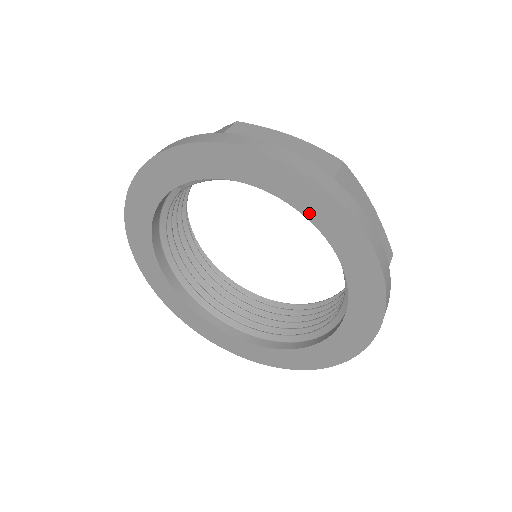
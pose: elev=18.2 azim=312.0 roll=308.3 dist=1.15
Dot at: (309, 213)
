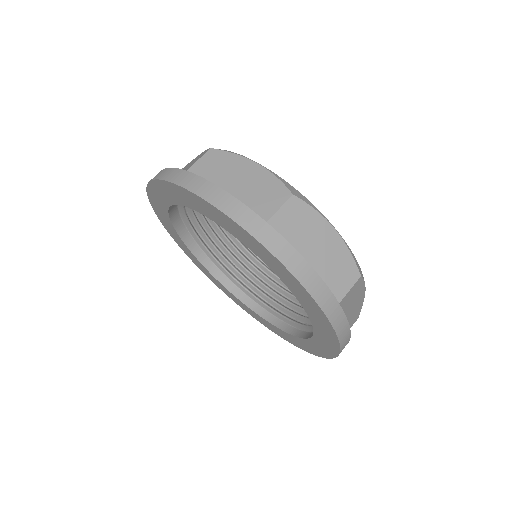
Dot at: (251, 248)
